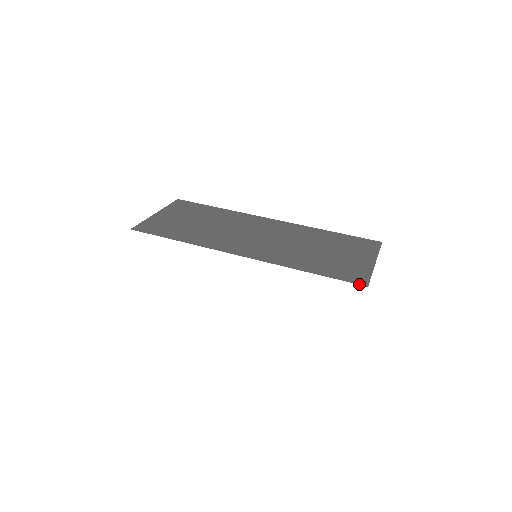
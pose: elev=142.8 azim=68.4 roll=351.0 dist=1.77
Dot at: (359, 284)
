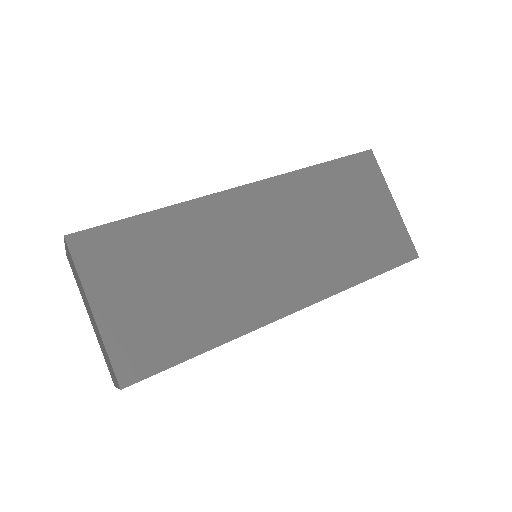
Dot at: occluded
